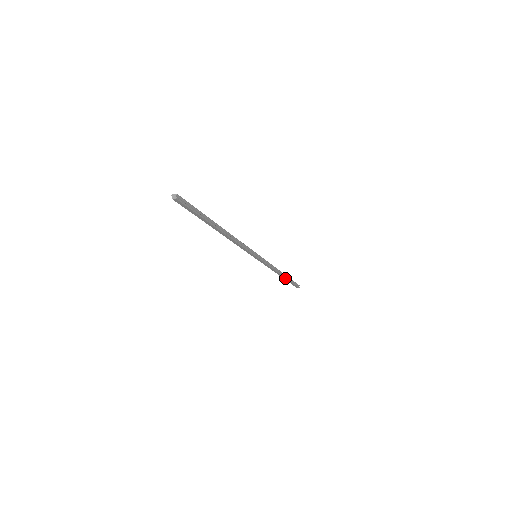
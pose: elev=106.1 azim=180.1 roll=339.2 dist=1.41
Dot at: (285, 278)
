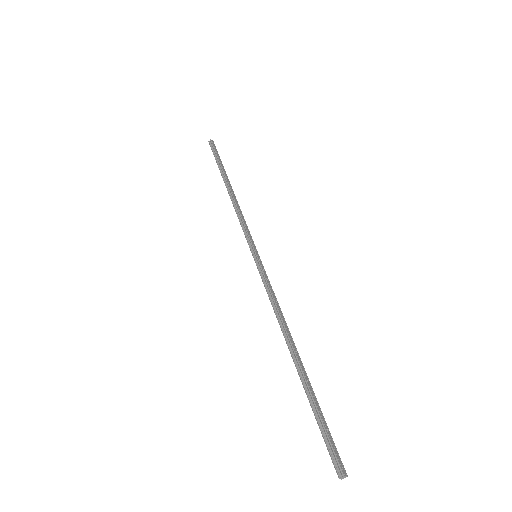
Dot at: (224, 179)
